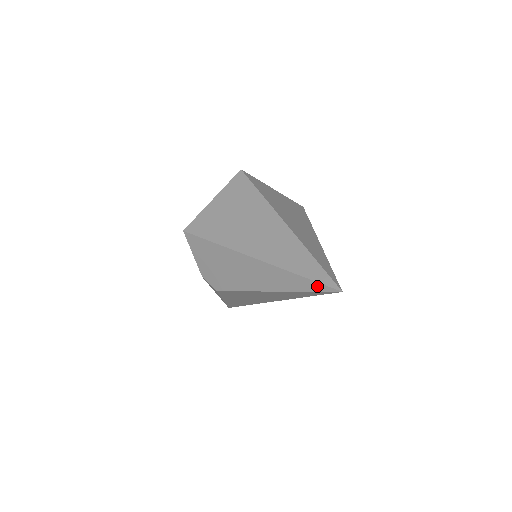
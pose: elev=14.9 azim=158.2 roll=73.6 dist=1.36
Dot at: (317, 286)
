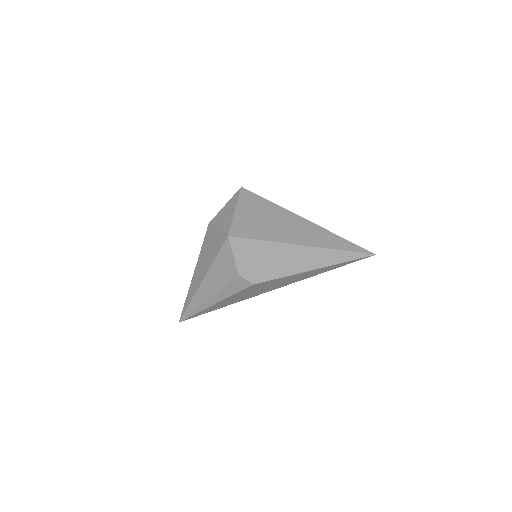
Dot at: (358, 255)
